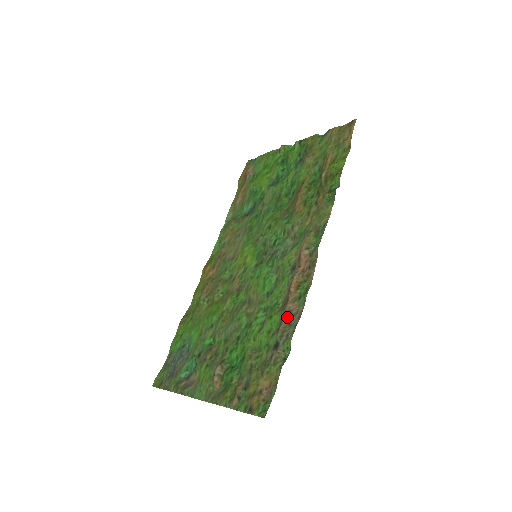
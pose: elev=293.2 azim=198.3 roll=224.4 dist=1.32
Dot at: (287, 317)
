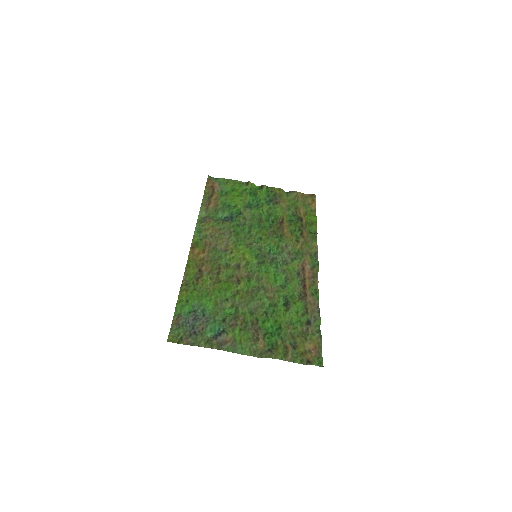
Dot at: (310, 305)
